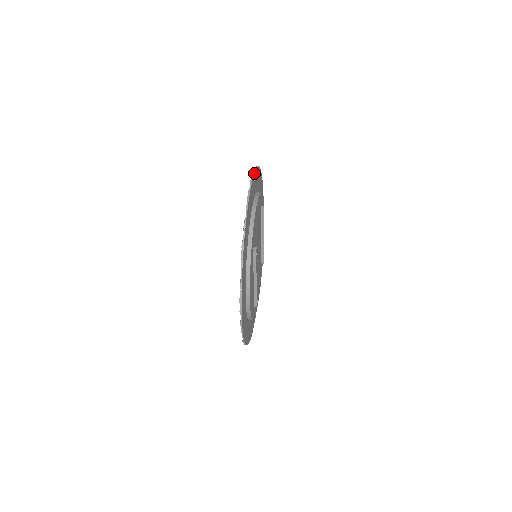
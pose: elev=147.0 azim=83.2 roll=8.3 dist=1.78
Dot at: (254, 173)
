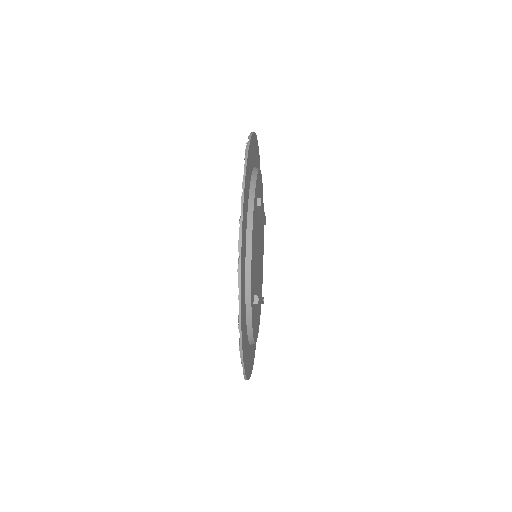
Dot at: (242, 214)
